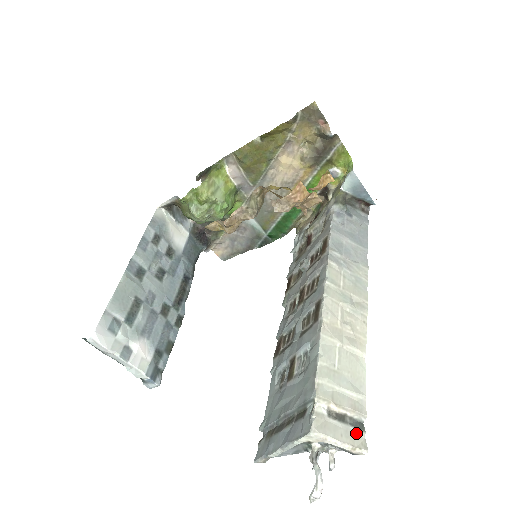
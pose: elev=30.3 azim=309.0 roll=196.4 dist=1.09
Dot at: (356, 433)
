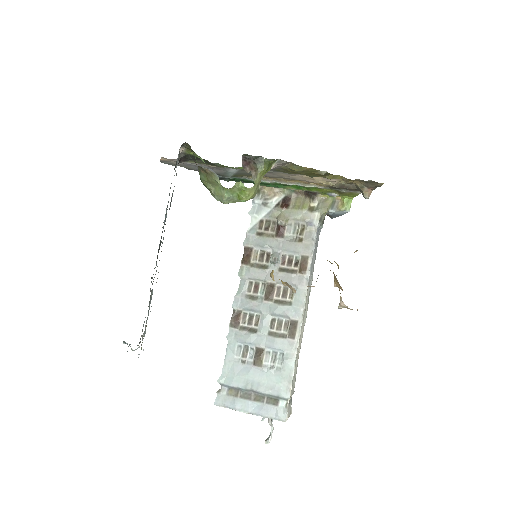
Dot at: occluded
